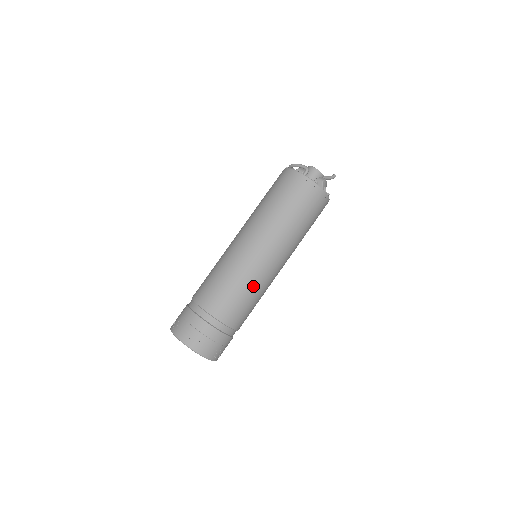
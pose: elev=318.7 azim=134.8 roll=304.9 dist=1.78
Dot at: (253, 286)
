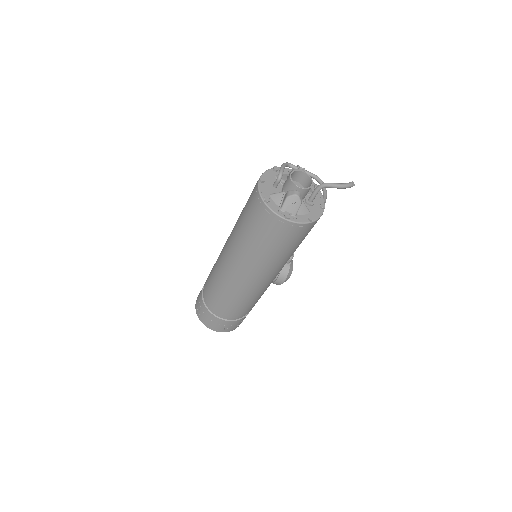
Dot at: (225, 287)
